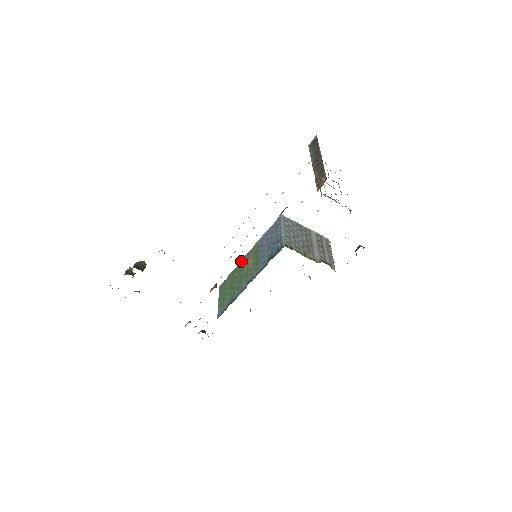
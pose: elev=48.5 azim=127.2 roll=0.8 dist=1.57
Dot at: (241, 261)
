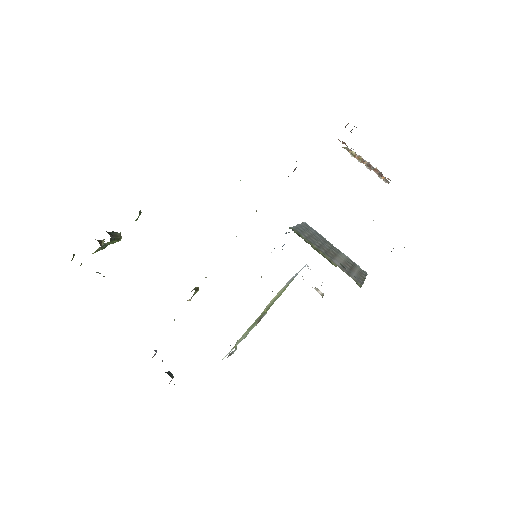
Dot at: occluded
